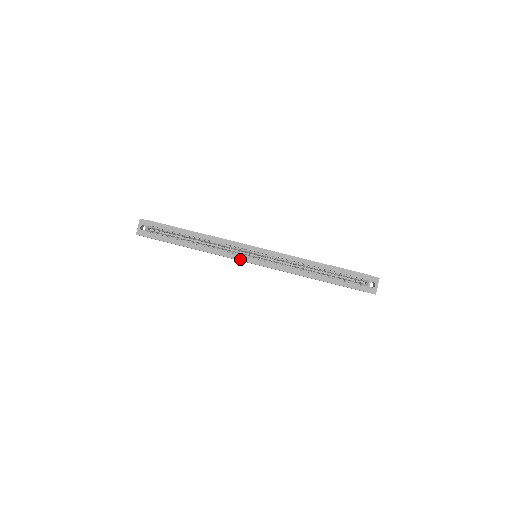
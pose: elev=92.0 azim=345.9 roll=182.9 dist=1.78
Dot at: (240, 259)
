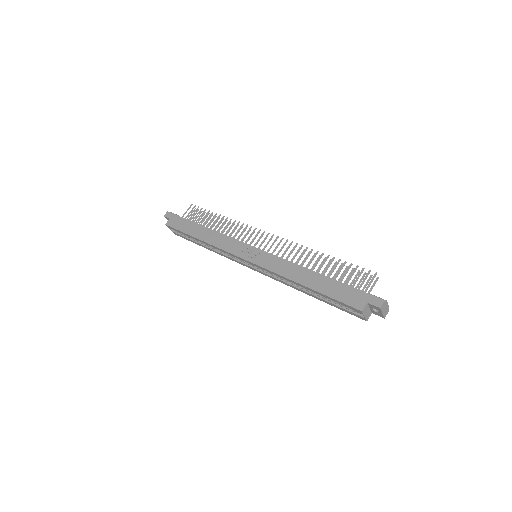
Dot at: (242, 264)
